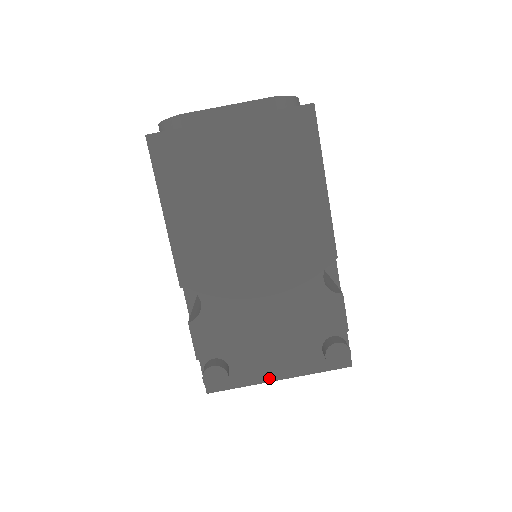
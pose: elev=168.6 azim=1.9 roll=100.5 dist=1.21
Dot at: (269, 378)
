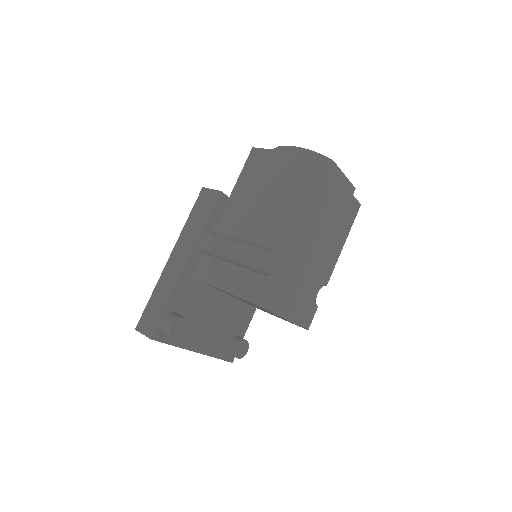
Dot at: (192, 347)
